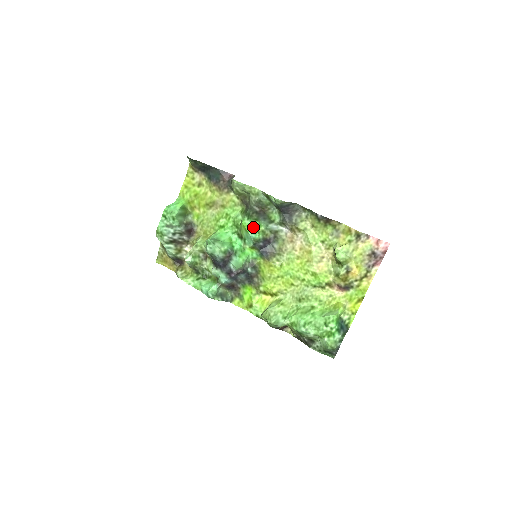
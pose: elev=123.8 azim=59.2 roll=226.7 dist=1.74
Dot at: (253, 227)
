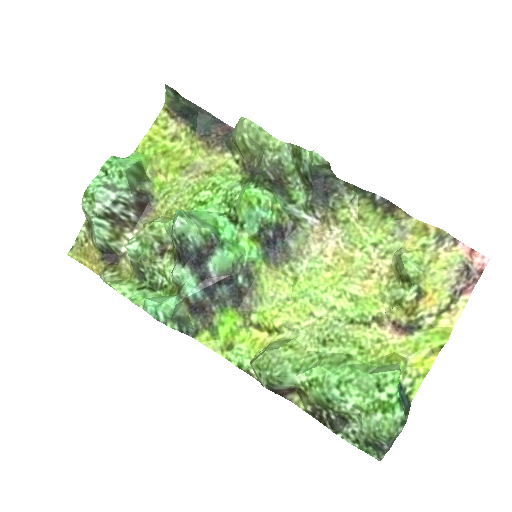
Dot at: (264, 199)
